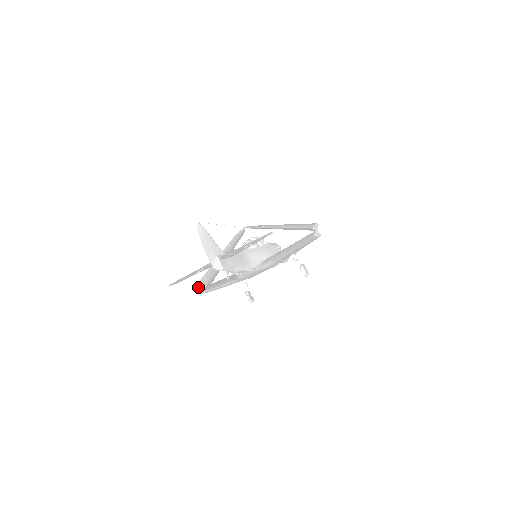
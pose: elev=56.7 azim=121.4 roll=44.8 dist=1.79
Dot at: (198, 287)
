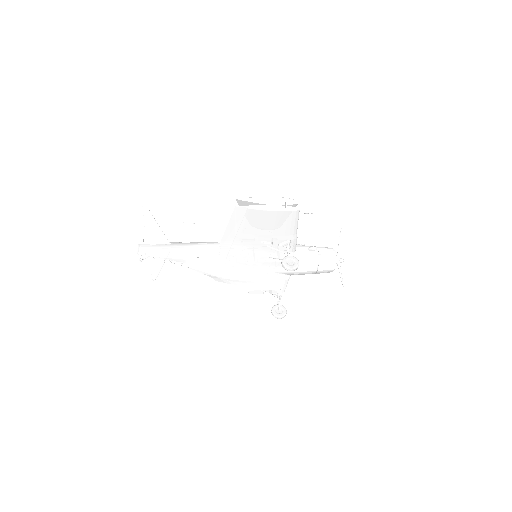
Dot at: occluded
